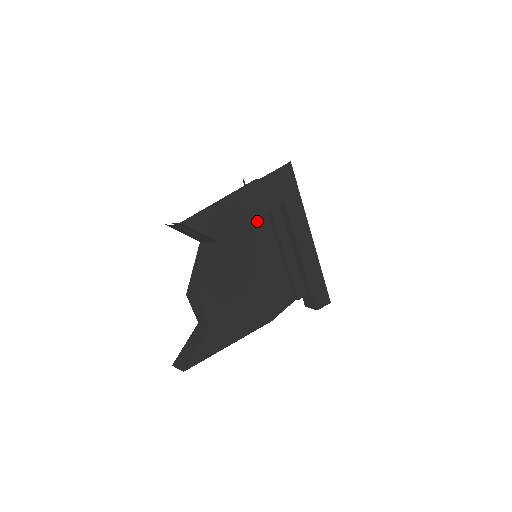
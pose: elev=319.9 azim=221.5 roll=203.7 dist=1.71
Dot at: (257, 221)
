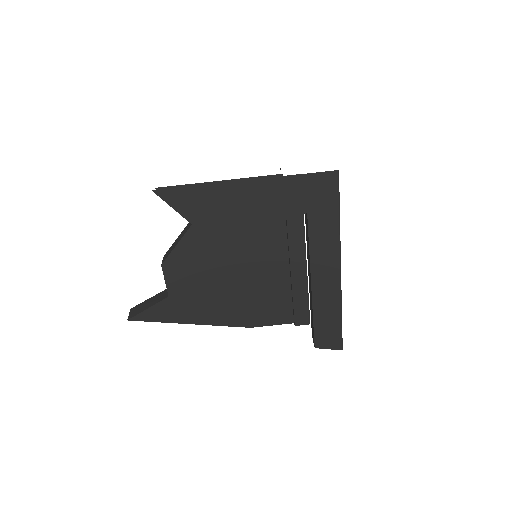
Dot at: (267, 221)
